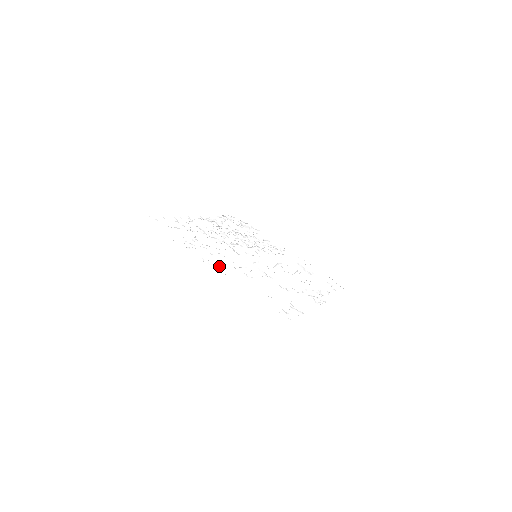
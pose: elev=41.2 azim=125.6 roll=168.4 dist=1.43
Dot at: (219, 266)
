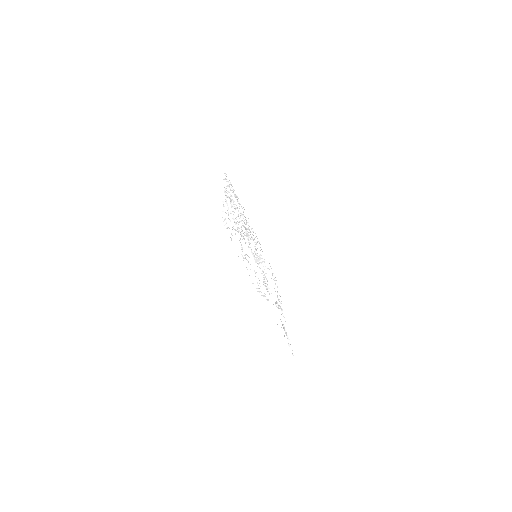
Dot at: (263, 294)
